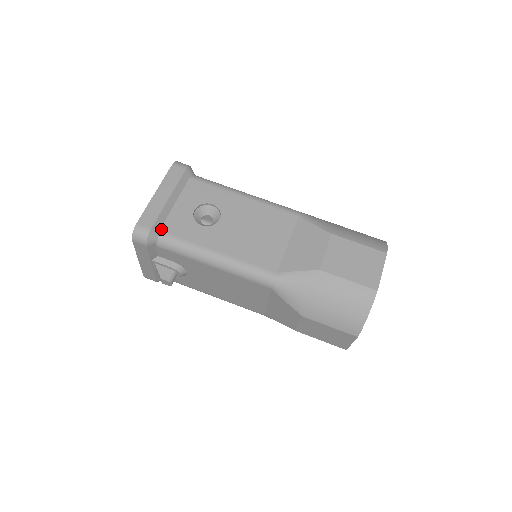
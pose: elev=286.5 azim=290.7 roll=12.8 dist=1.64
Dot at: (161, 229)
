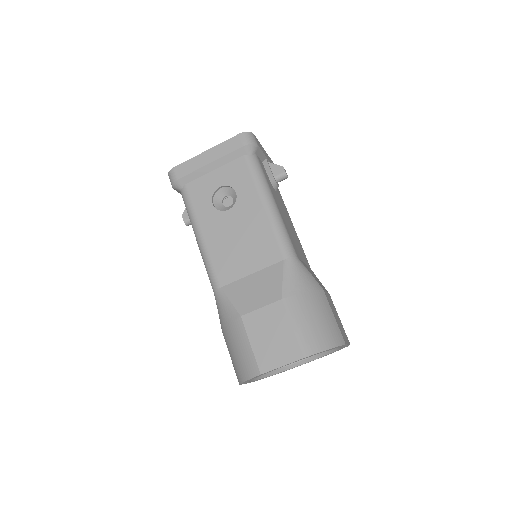
Dot at: (187, 184)
